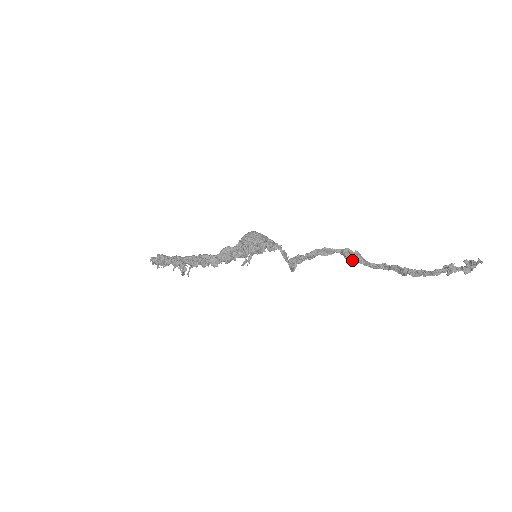
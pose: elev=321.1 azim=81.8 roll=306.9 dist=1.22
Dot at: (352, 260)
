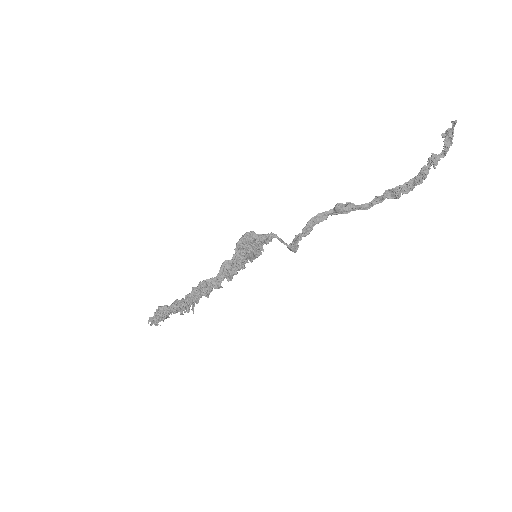
Dot at: (347, 210)
